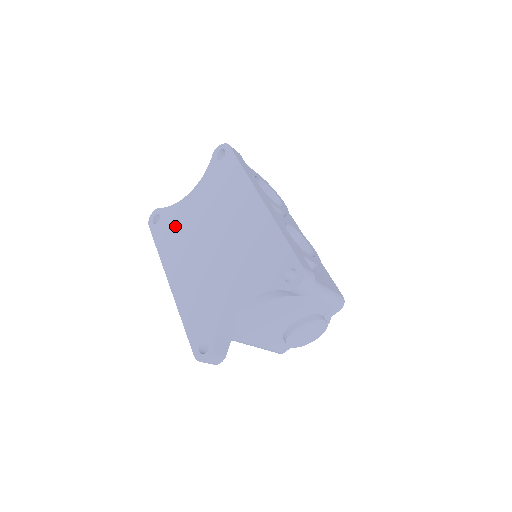
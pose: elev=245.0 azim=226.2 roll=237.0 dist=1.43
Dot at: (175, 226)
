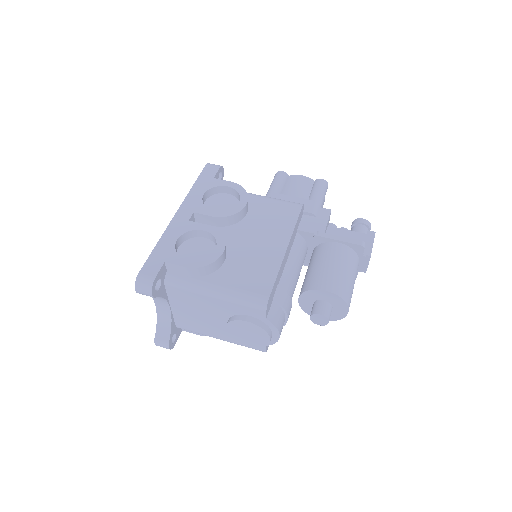
Dot at: occluded
